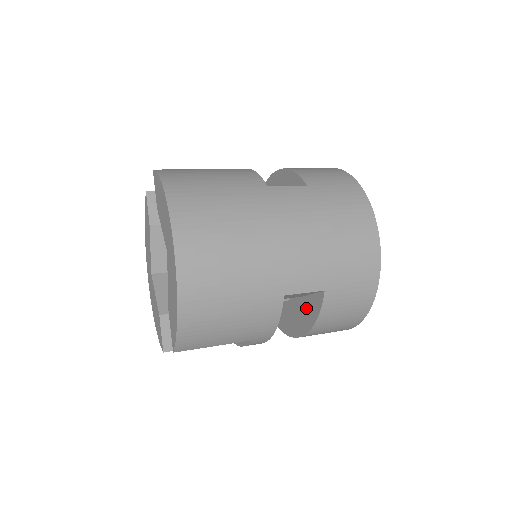
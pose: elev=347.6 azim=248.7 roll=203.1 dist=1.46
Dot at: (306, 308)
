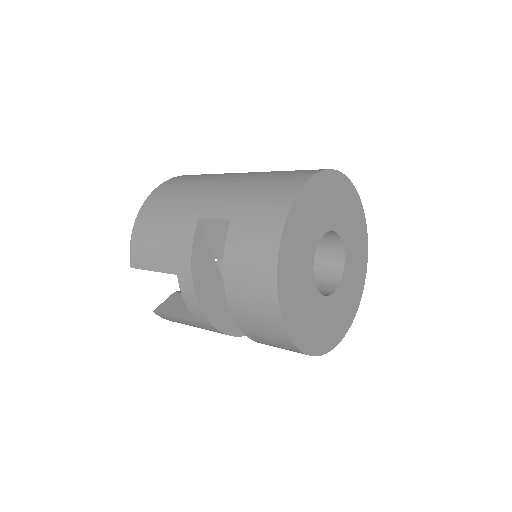
Dot at: occluded
